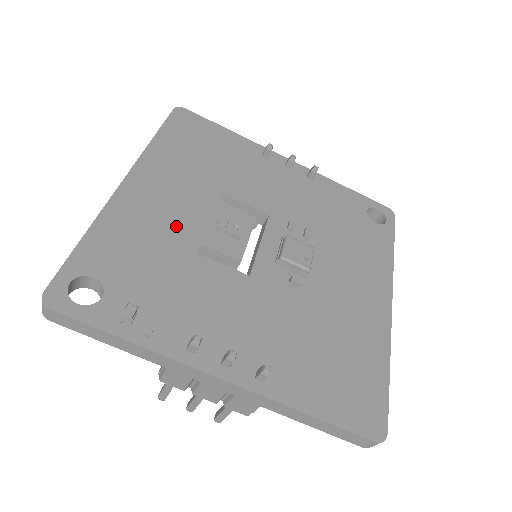
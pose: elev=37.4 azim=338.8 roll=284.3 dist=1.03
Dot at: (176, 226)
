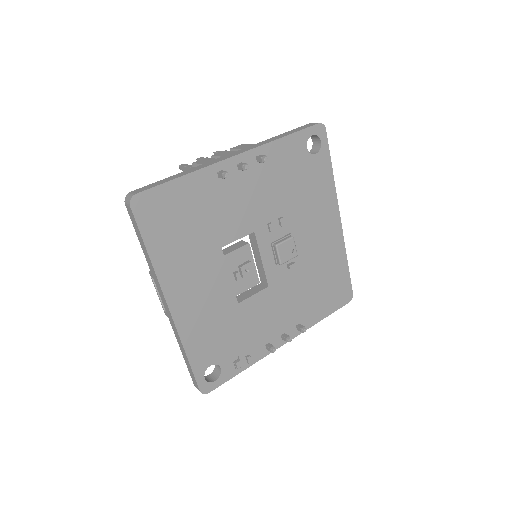
Dot at: (217, 302)
